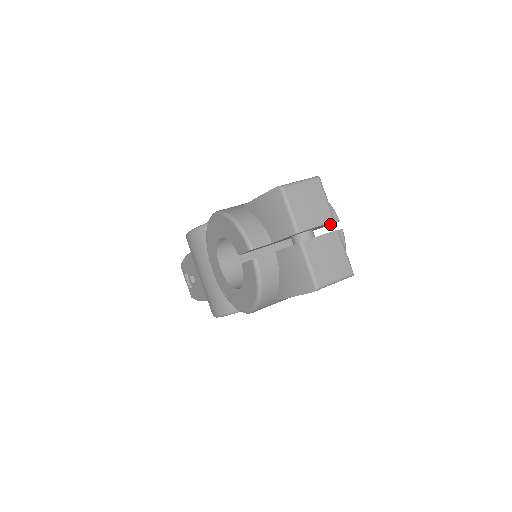
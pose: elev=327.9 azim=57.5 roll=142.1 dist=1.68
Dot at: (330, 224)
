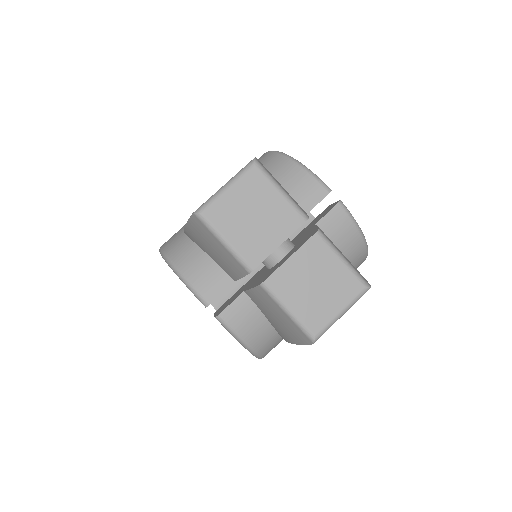
Dot at: occluded
